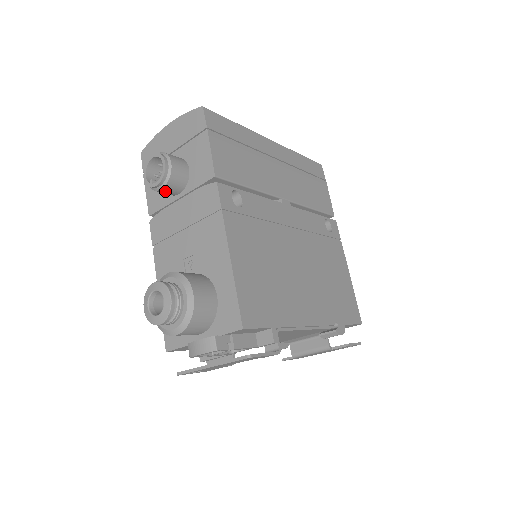
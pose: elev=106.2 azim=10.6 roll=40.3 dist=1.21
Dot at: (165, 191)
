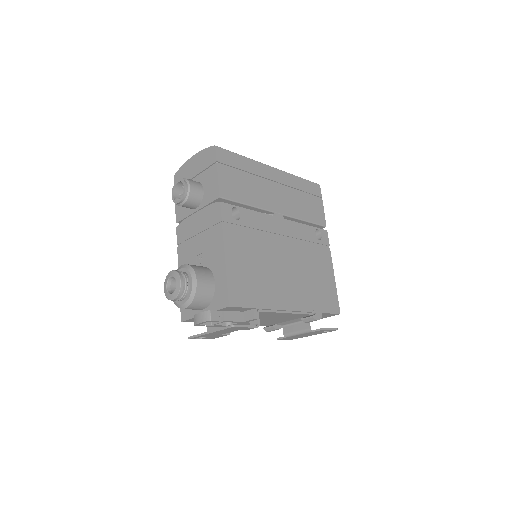
Dot at: (186, 206)
